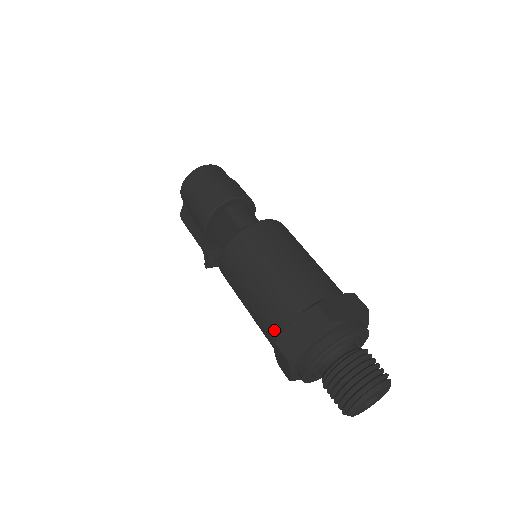
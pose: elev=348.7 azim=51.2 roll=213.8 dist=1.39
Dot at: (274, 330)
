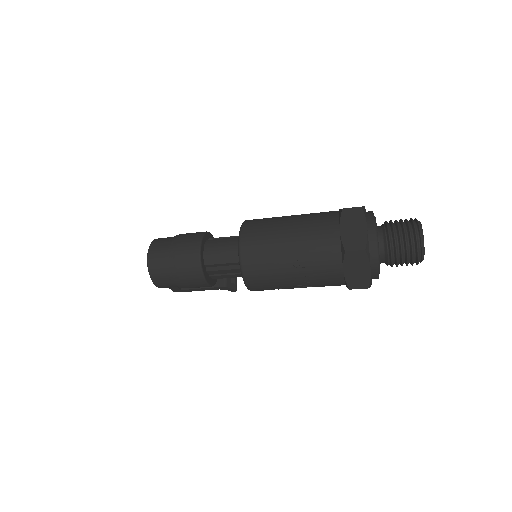
Dot at: (337, 284)
